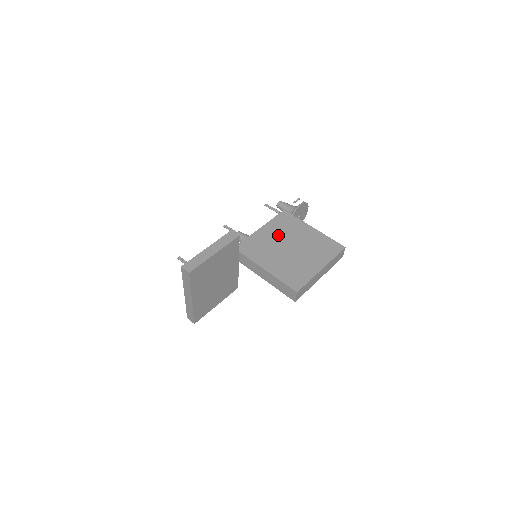
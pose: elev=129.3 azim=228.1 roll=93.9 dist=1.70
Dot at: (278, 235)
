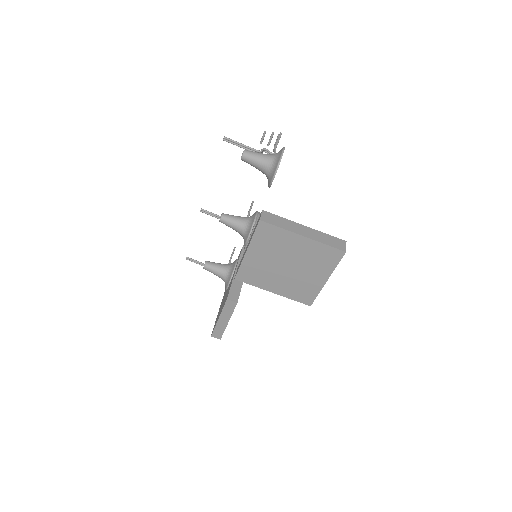
Dot at: (268, 256)
